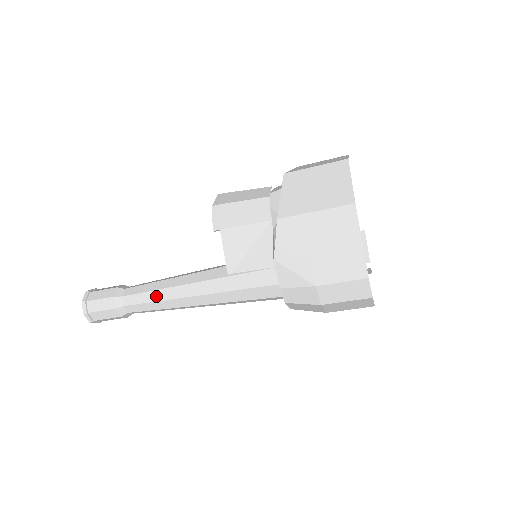
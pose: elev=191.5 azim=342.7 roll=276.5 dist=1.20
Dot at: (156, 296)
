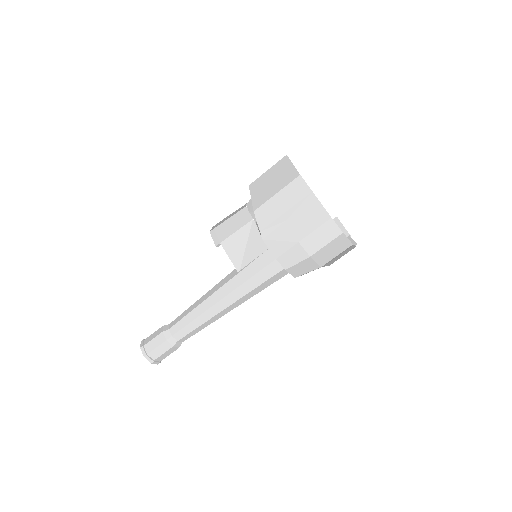
Dot at: (193, 315)
